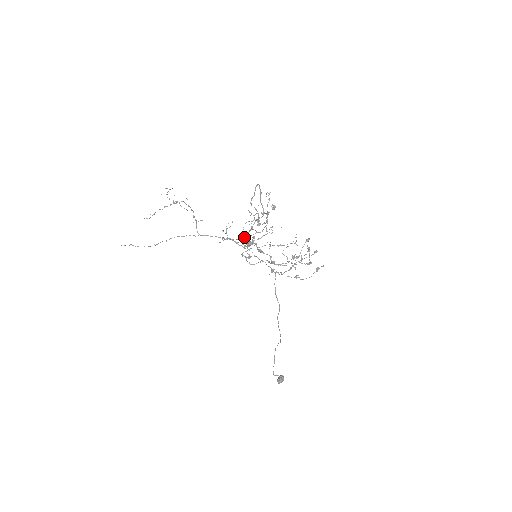
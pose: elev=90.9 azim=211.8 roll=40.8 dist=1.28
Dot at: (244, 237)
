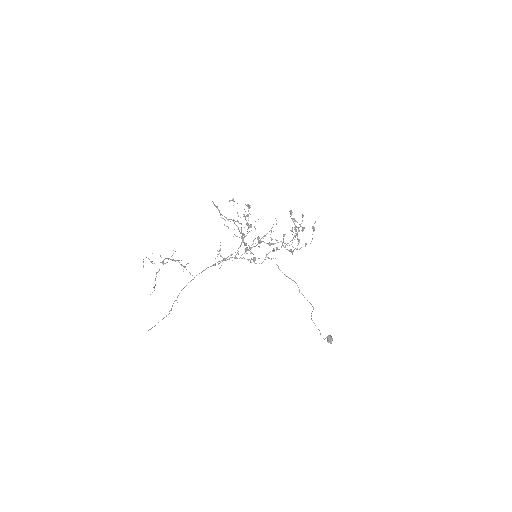
Dot at: (245, 245)
